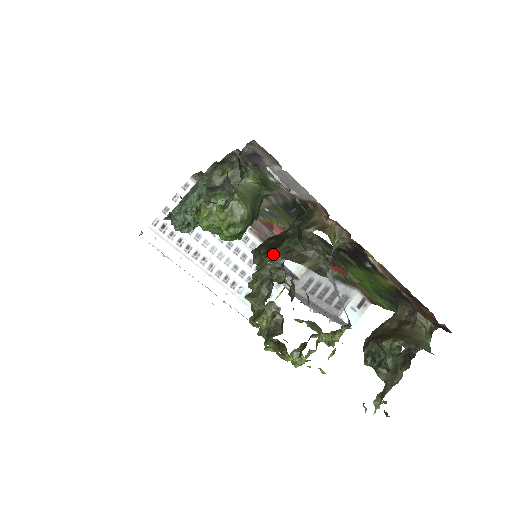
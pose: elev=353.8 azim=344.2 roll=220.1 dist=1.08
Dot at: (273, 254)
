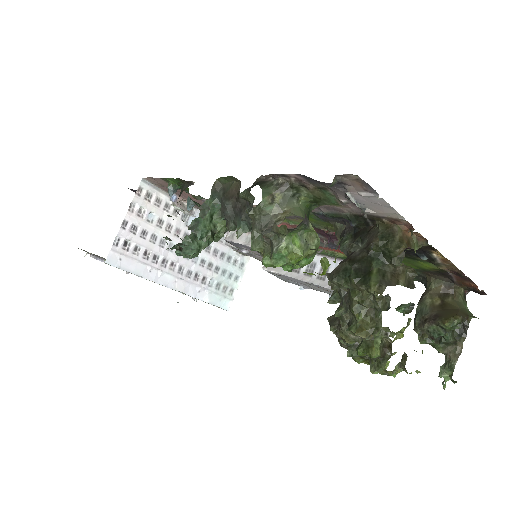
Dot at: (377, 284)
